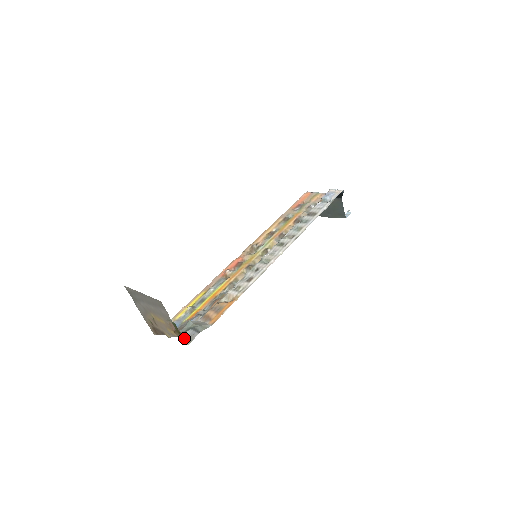
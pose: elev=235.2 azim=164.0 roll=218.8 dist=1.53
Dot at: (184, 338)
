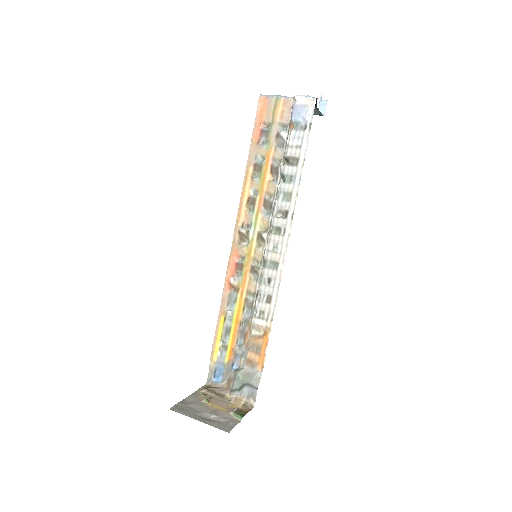
Dot at: (245, 398)
